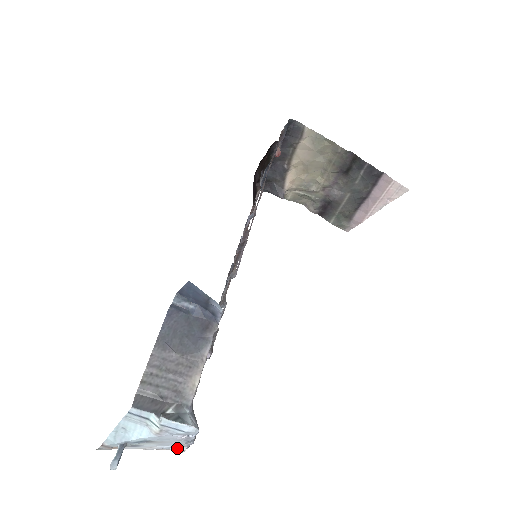
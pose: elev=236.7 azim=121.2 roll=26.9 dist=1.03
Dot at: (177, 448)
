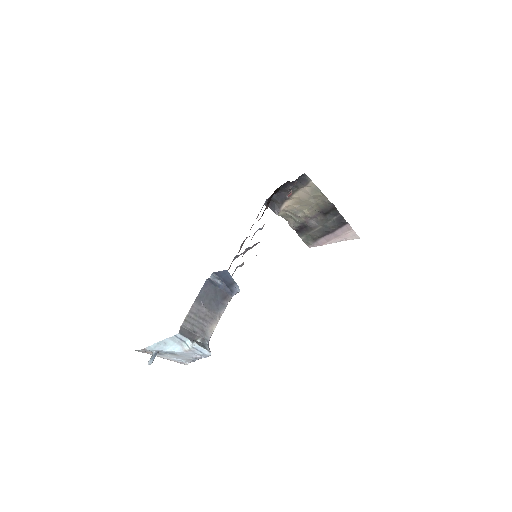
Dot at: (183, 362)
